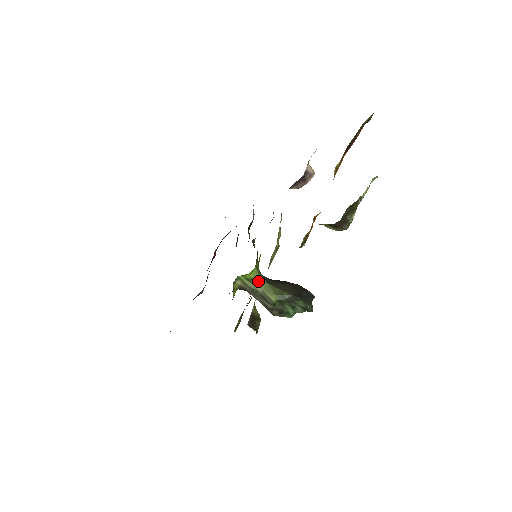
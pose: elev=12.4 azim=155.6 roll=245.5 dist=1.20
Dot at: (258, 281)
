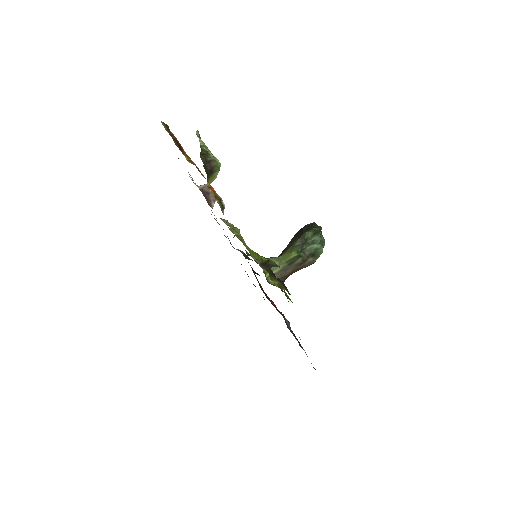
Dot at: (276, 262)
